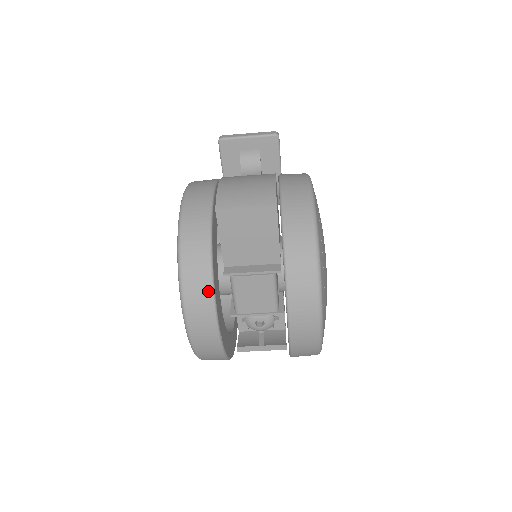
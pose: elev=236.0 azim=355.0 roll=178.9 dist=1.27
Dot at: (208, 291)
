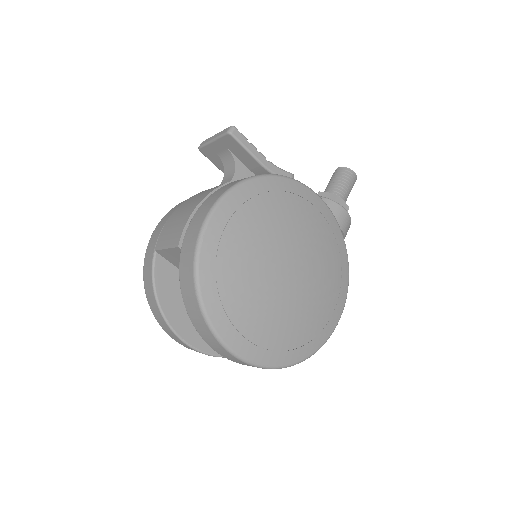
Dot at: (163, 320)
